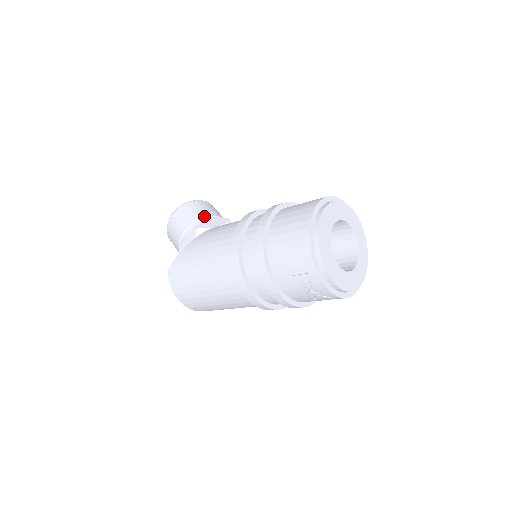
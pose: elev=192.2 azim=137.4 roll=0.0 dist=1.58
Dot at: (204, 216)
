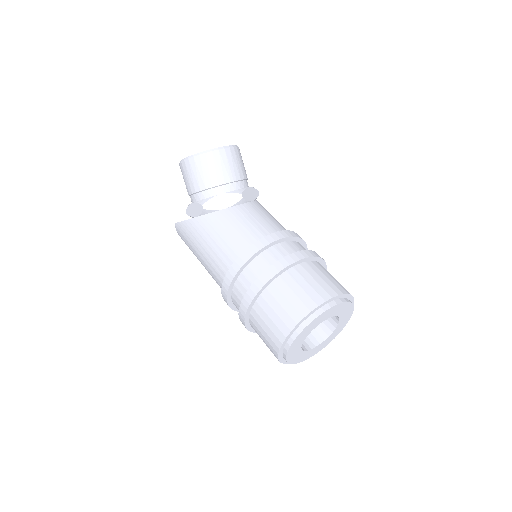
Dot at: (216, 185)
